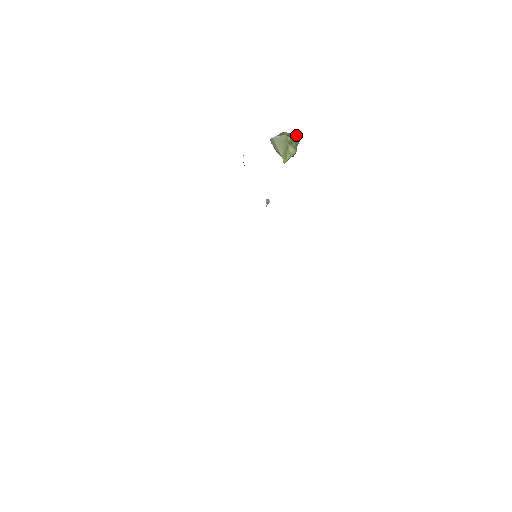
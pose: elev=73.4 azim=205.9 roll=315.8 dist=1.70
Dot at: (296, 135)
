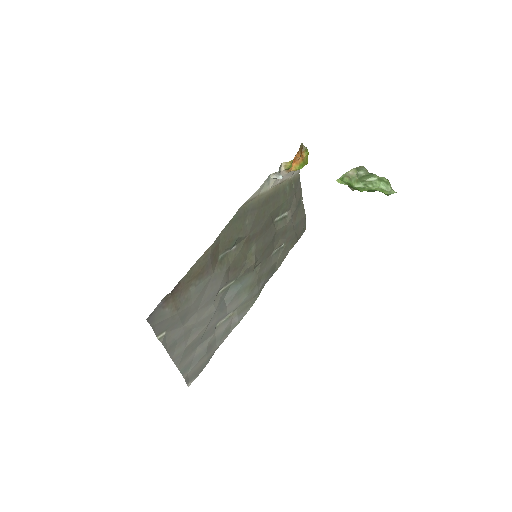
Dot at: (378, 177)
